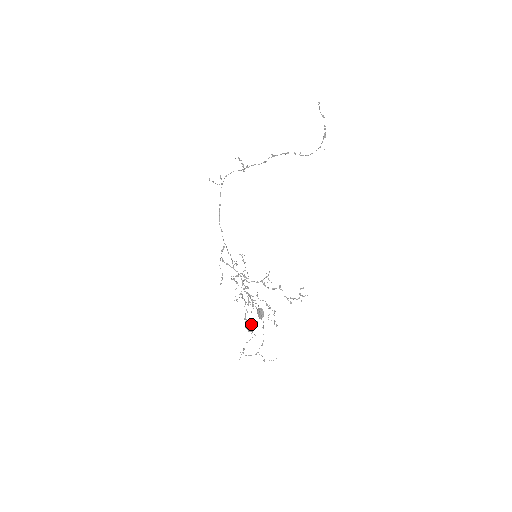
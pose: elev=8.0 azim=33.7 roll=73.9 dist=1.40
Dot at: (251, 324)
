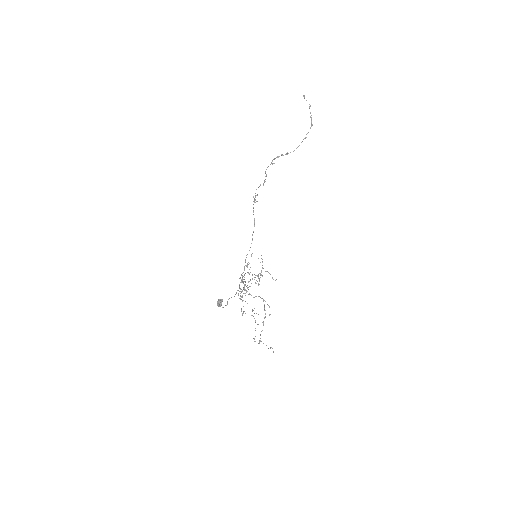
Dot at: (242, 315)
